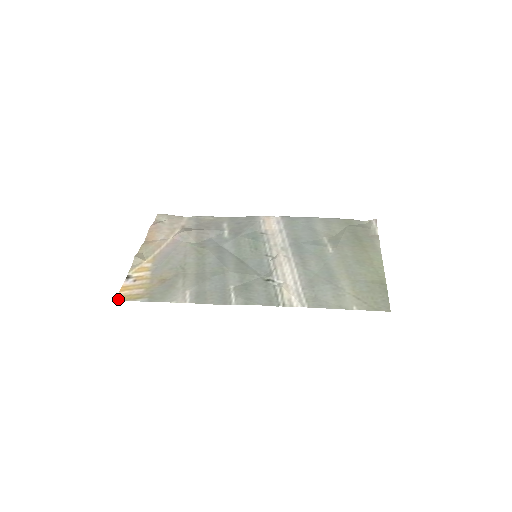
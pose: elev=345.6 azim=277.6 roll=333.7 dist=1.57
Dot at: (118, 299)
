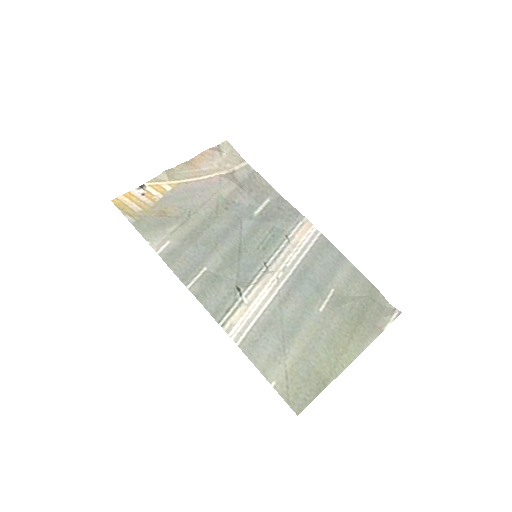
Dot at: (115, 202)
